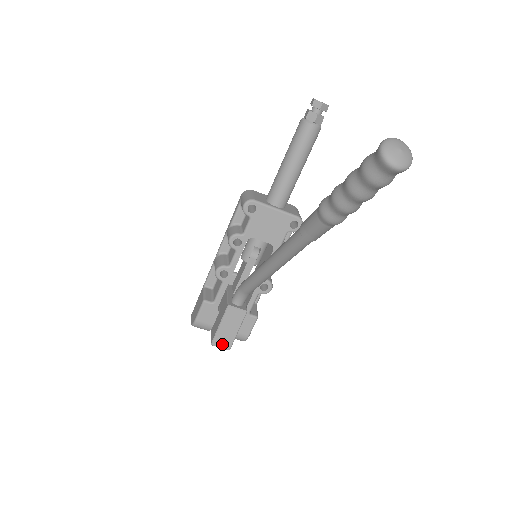
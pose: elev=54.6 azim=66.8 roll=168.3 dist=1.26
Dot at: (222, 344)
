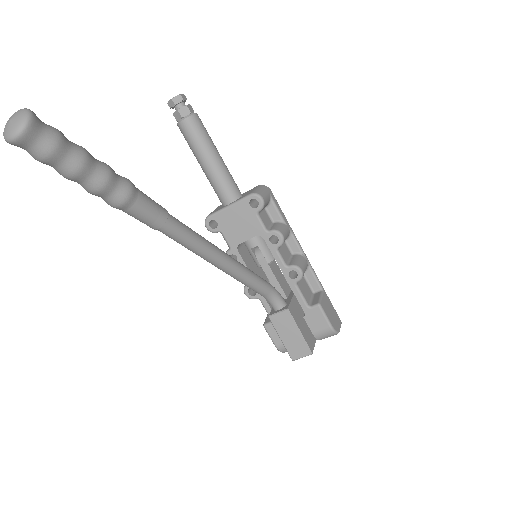
Dot at: (300, 353)
